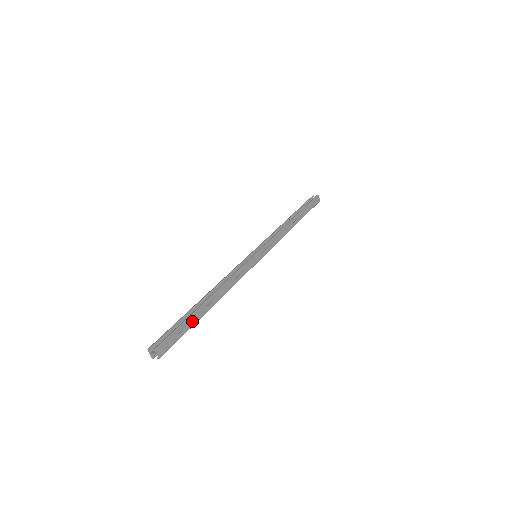
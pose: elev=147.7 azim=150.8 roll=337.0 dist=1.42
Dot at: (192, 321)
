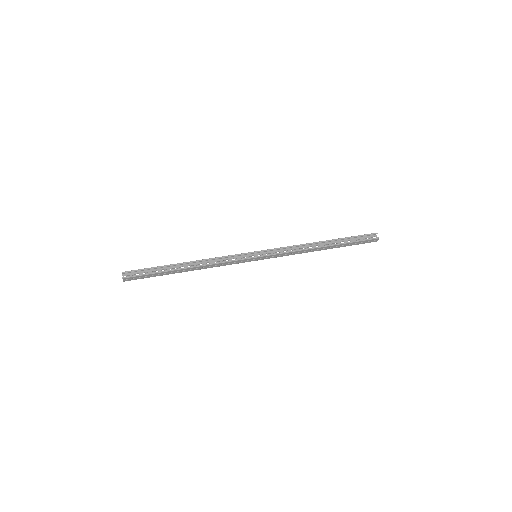
Dot at: (161, 274)
